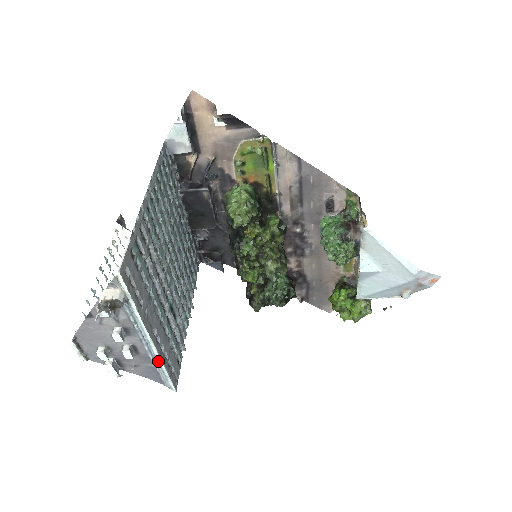
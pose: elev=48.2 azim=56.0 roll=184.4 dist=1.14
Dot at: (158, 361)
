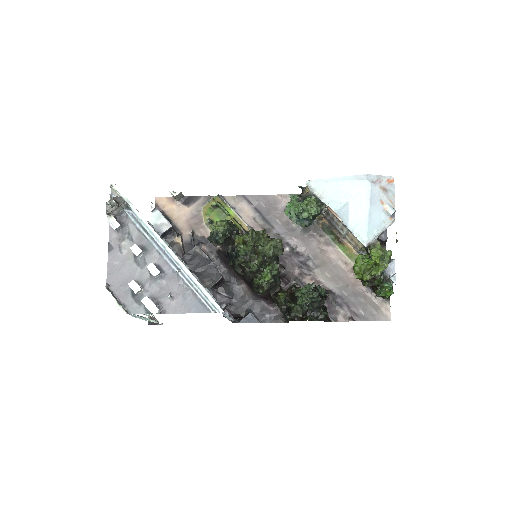
Dot at: (184, 270)
